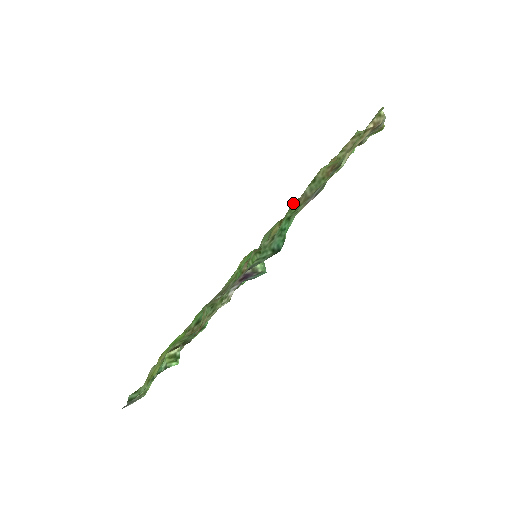
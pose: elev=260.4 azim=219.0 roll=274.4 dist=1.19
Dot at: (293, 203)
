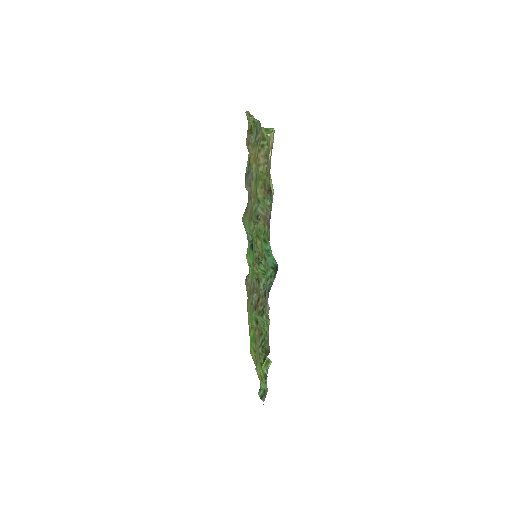
Dot at: (257, 225)
